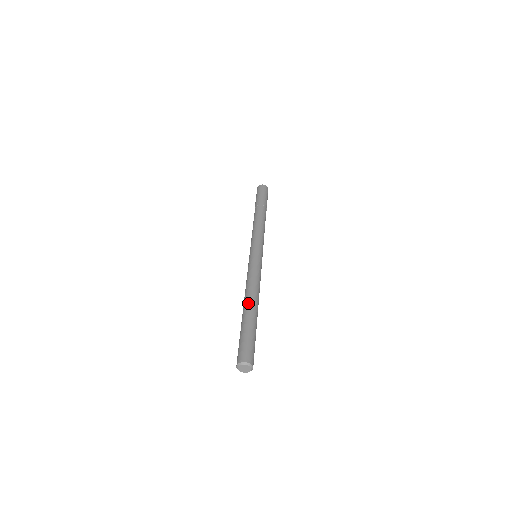
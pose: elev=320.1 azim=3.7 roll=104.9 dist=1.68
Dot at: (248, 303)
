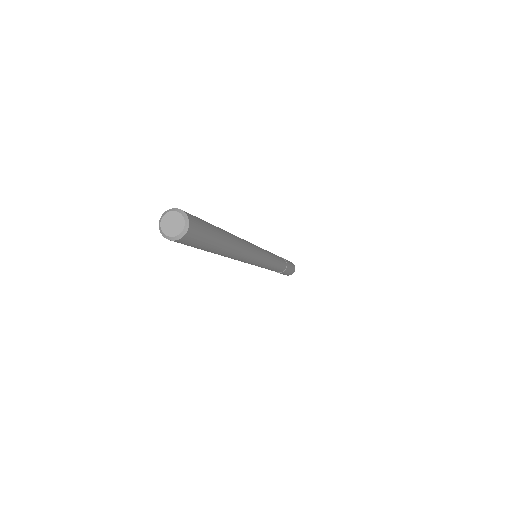
Dot at: occluded
